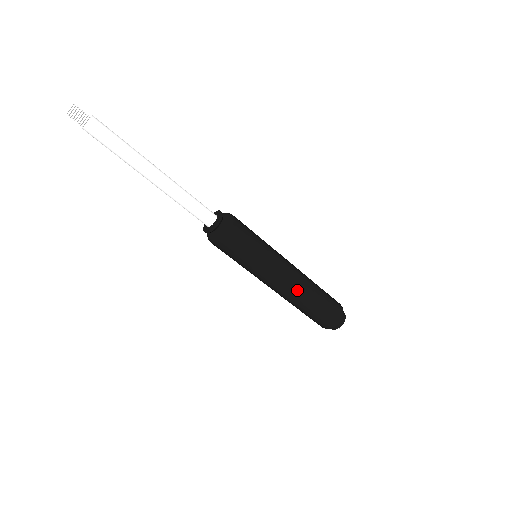
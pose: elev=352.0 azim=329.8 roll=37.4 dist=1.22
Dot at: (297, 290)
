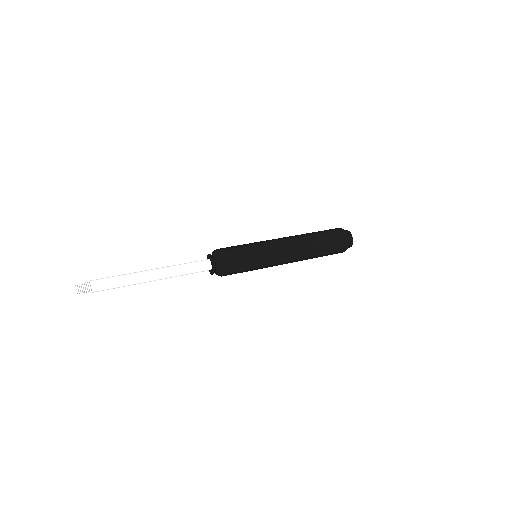
Dot at: (300, 252)
